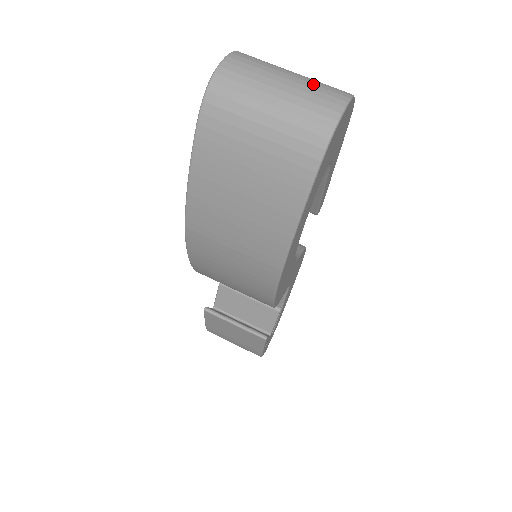
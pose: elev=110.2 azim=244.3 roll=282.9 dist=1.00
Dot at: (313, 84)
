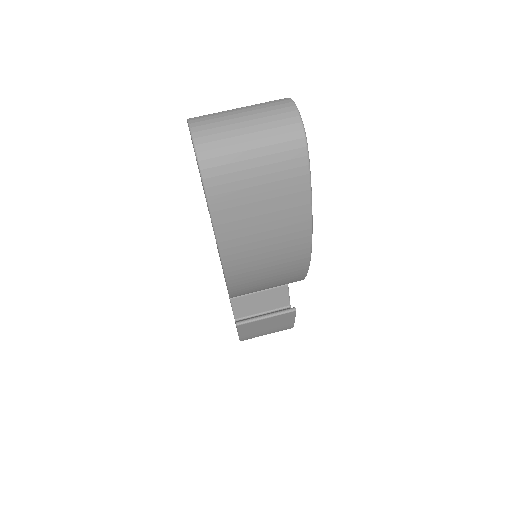
Dot at: (263, 108)
